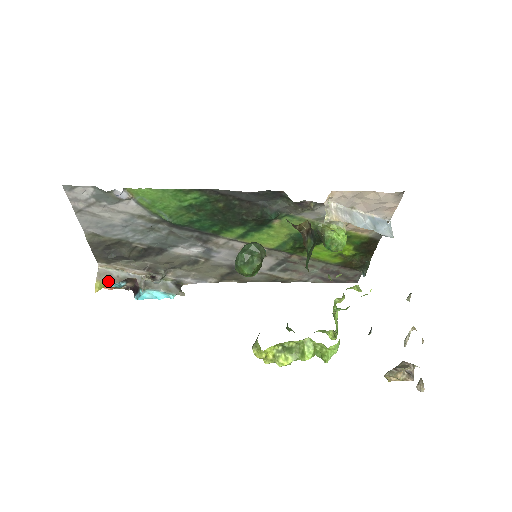
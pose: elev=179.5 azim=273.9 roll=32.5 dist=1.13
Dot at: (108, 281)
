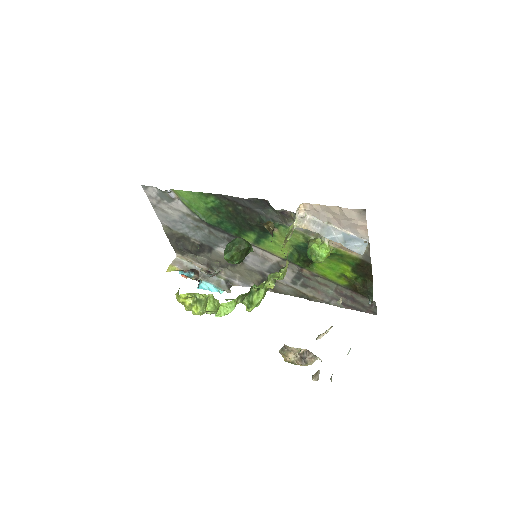
Dot at: (178, 267)
